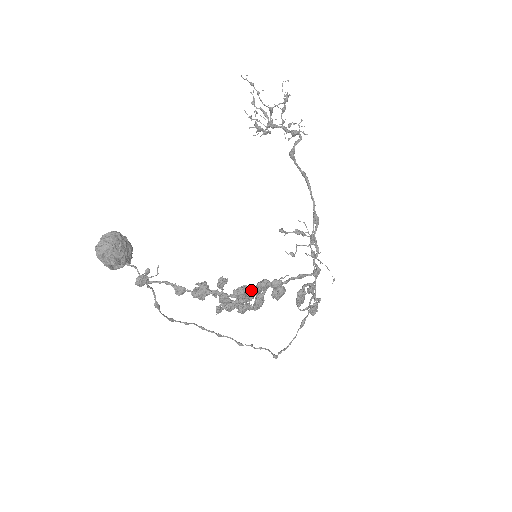
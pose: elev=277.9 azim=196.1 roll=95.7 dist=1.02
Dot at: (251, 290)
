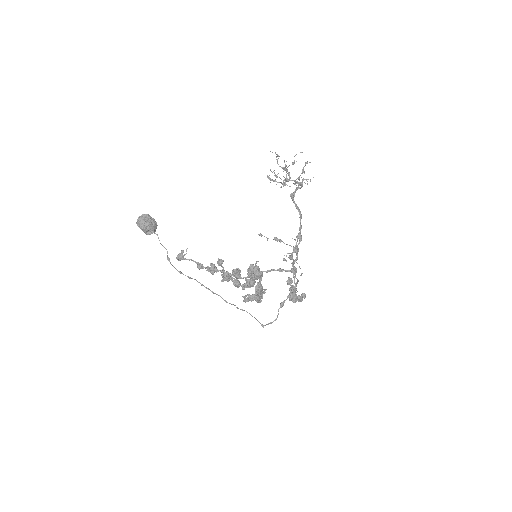
Dot at: occluded
